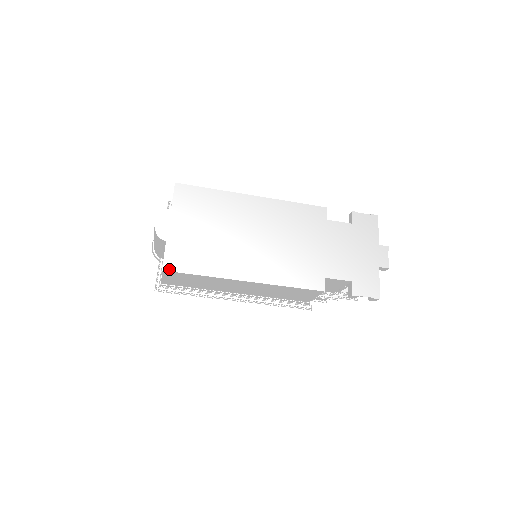
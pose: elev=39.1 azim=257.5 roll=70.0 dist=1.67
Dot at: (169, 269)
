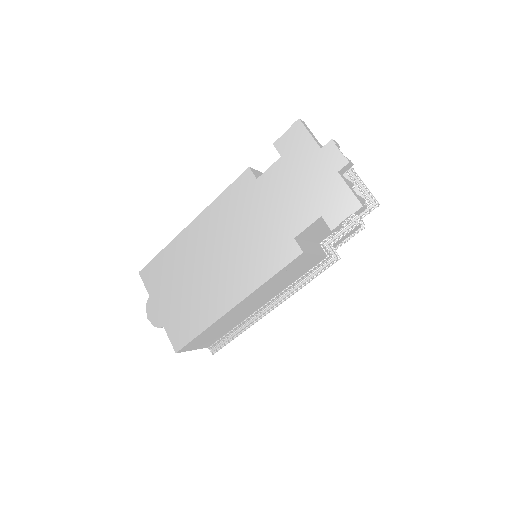
Dot at: (179, 348)
